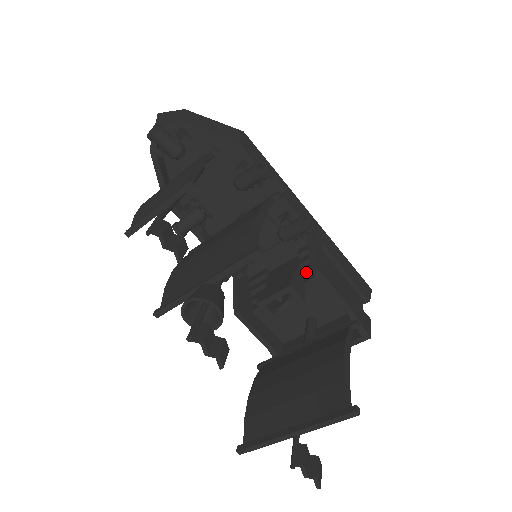
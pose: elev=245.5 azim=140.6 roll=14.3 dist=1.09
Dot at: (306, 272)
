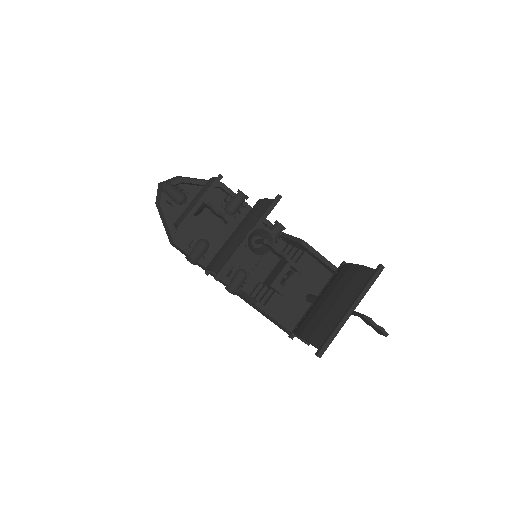
Dot at: (292, 260)
